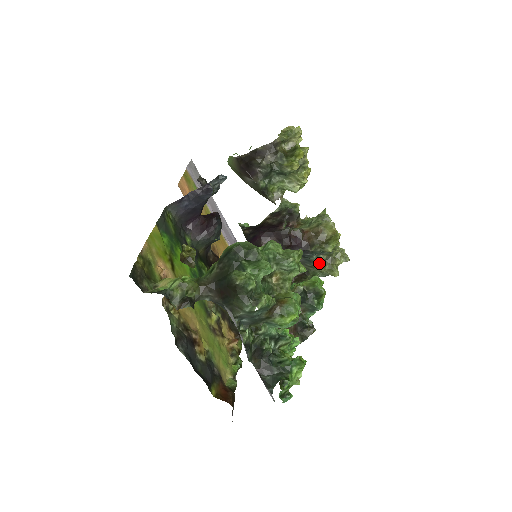
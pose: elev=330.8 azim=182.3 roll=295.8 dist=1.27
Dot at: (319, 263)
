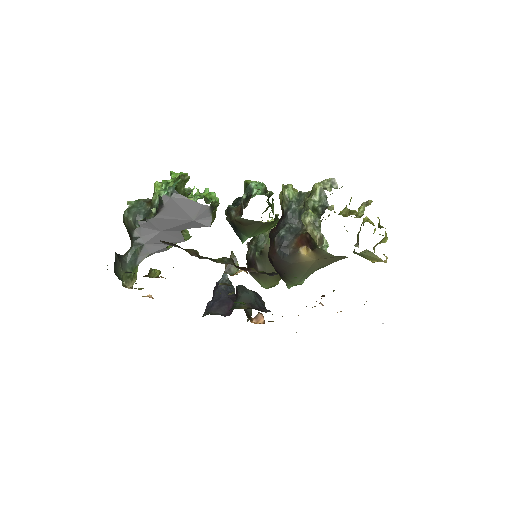
Dot at: (304, 204)
